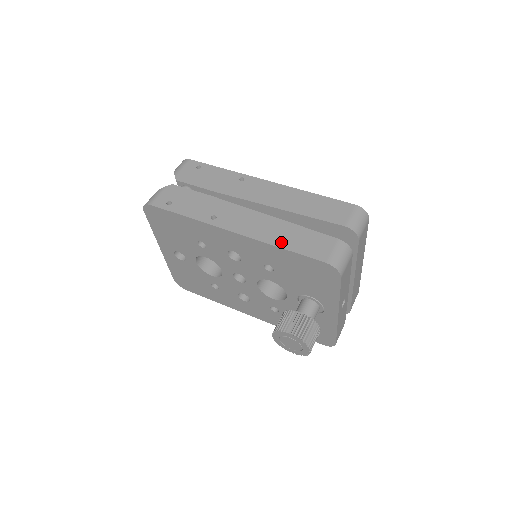
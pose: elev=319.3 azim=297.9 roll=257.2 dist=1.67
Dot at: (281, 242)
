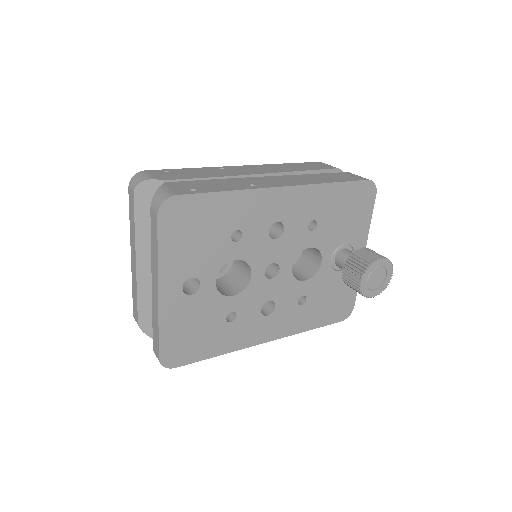
Dot at: (326, 181)
